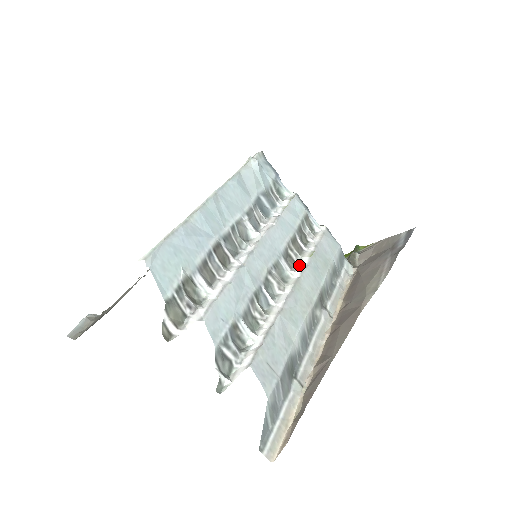
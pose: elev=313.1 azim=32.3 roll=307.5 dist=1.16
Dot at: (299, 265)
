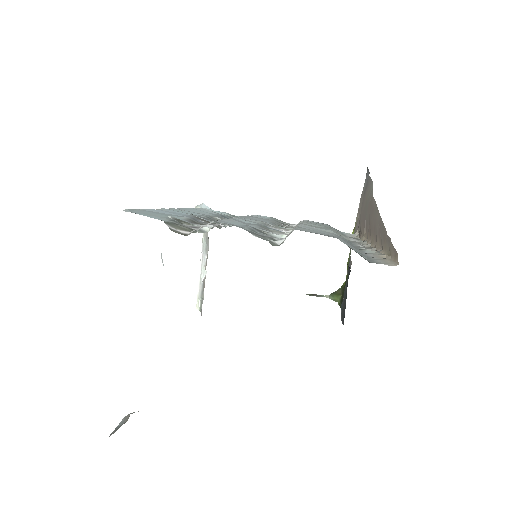
Dot at: occluded
